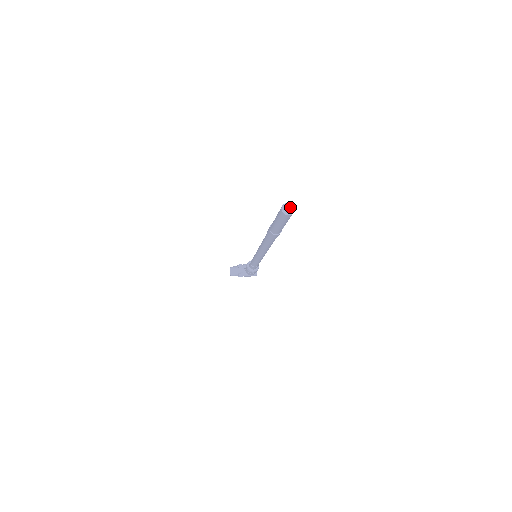
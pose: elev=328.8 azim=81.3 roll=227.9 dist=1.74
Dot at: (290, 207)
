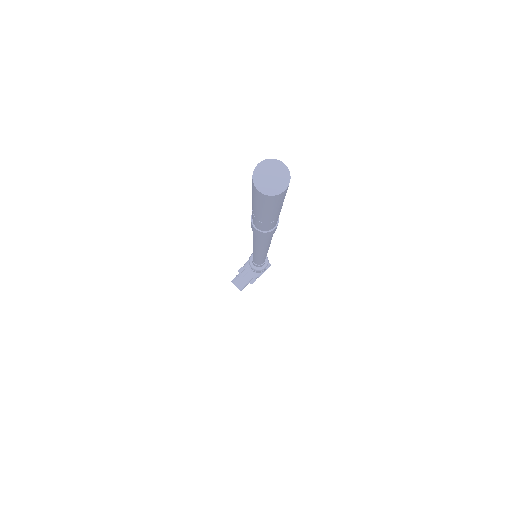
Dot at: (272, 169)
